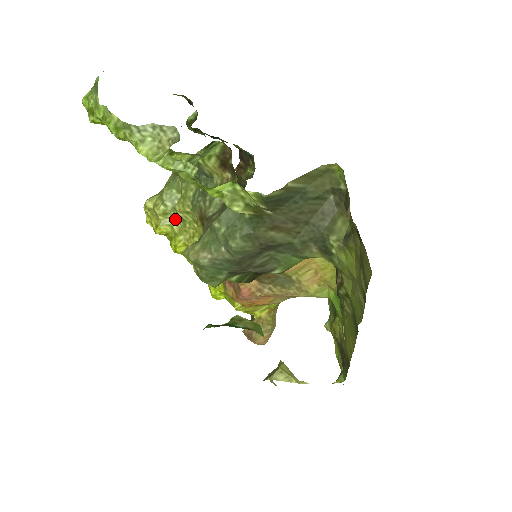
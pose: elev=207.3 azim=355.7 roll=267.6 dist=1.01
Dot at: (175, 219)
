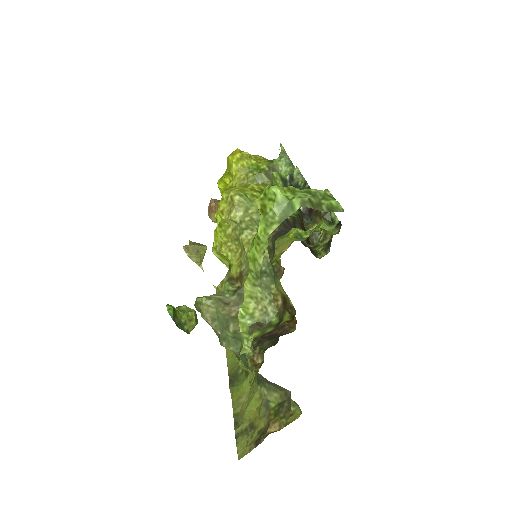
Dot at: (236, 230)
